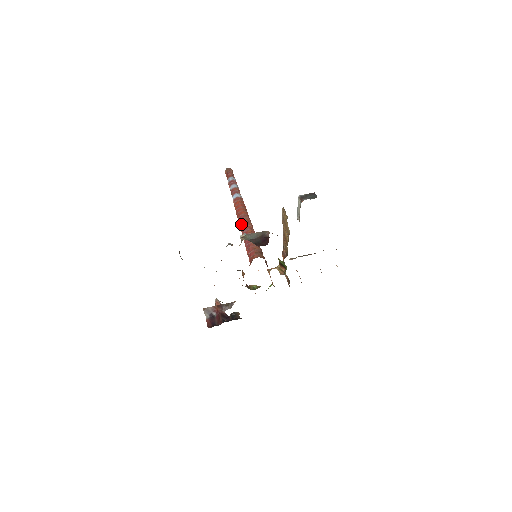
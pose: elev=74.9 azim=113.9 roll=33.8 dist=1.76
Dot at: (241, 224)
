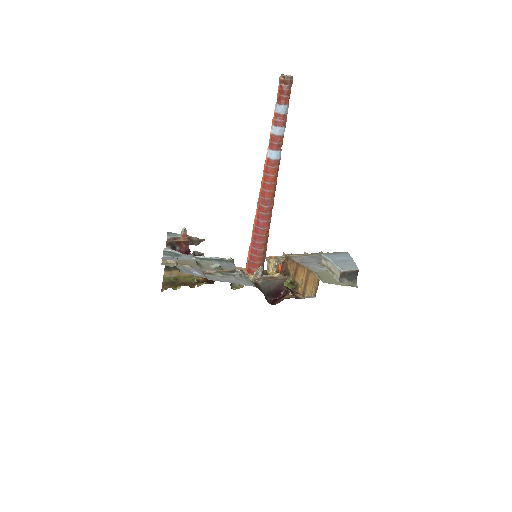
Dot at: (261, 213)
